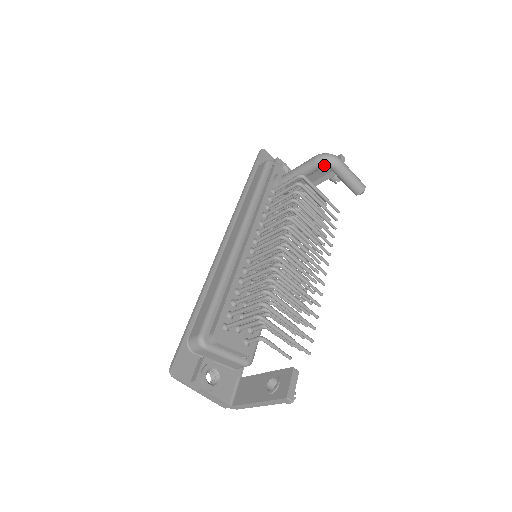
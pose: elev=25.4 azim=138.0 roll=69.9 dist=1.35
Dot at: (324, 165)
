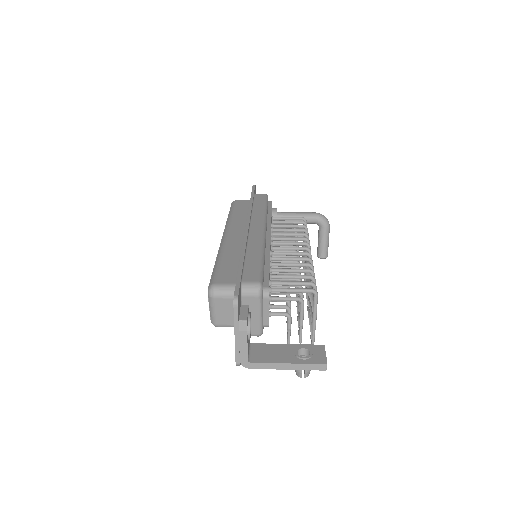
Dot at: (320, 222)
